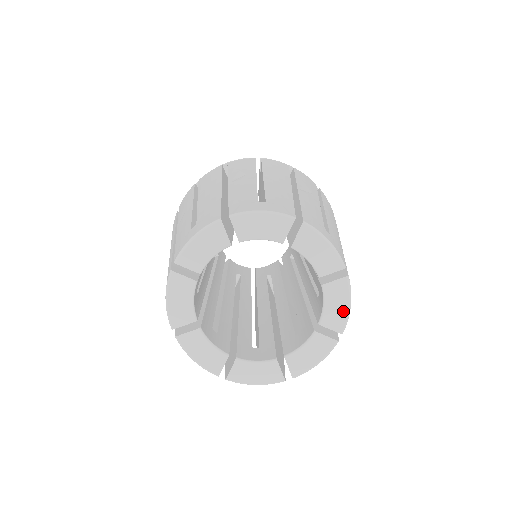
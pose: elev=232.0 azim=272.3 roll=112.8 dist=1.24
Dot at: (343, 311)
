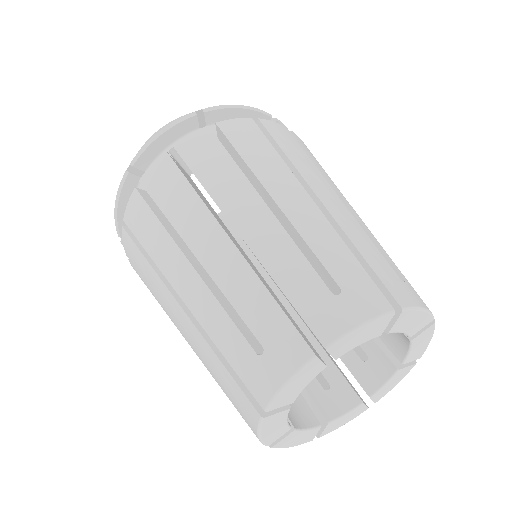
Dot at: (421, 317)
